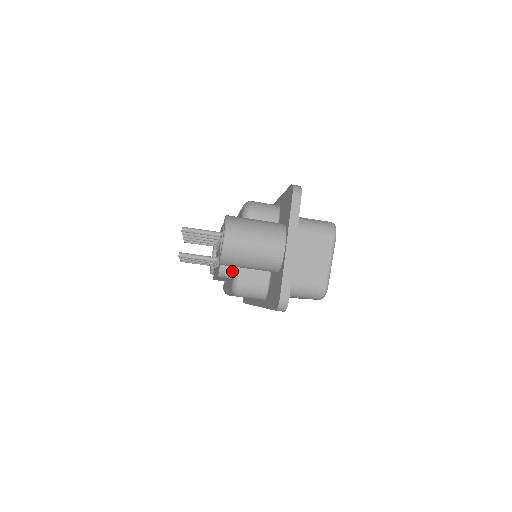
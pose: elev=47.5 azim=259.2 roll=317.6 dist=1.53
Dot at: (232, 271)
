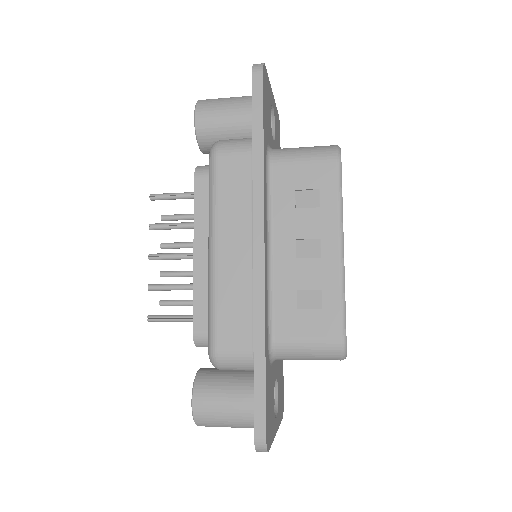
Dot at: occluded
